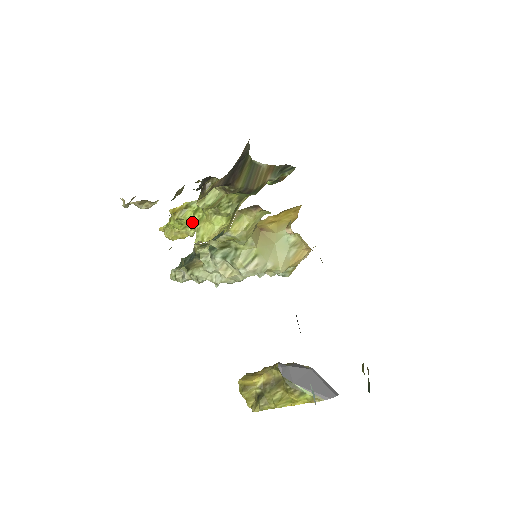
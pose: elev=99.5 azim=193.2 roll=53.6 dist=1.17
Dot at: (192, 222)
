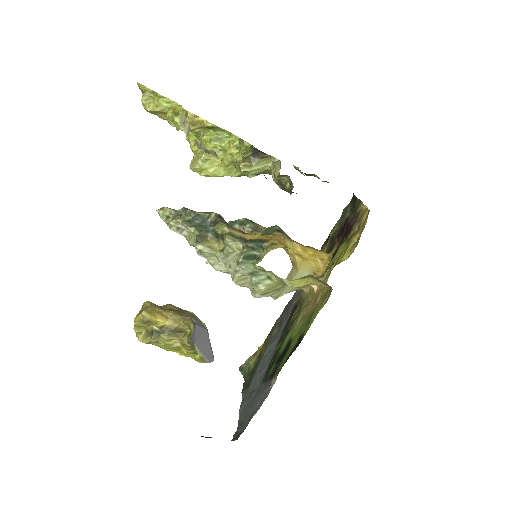
Dot at: (199, 138)
